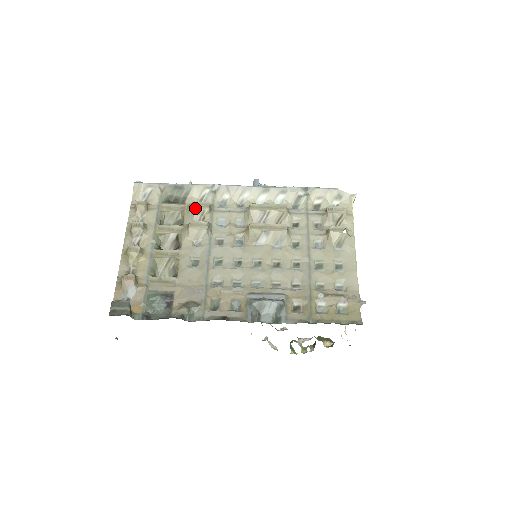
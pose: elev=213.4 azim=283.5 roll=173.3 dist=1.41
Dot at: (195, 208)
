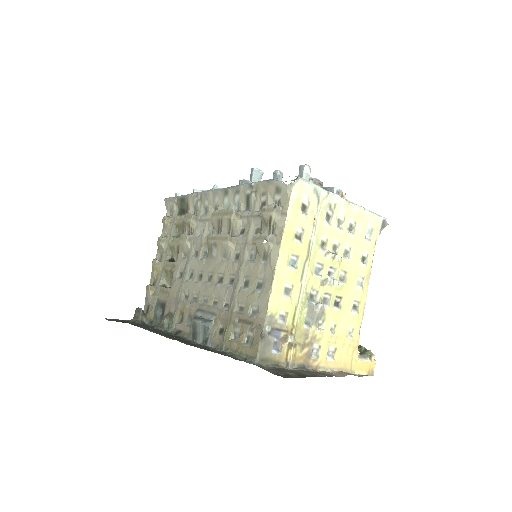
Dot at: (184, 220)
